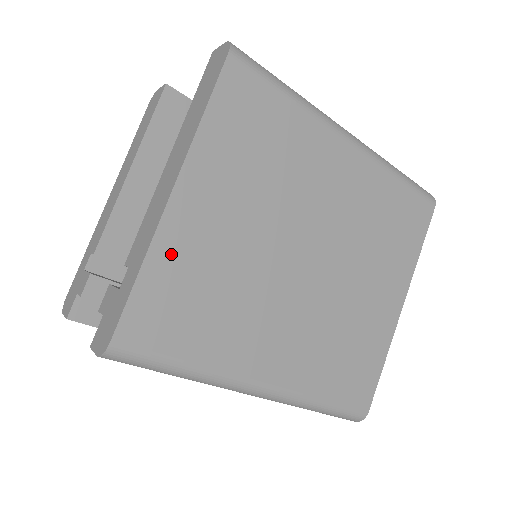
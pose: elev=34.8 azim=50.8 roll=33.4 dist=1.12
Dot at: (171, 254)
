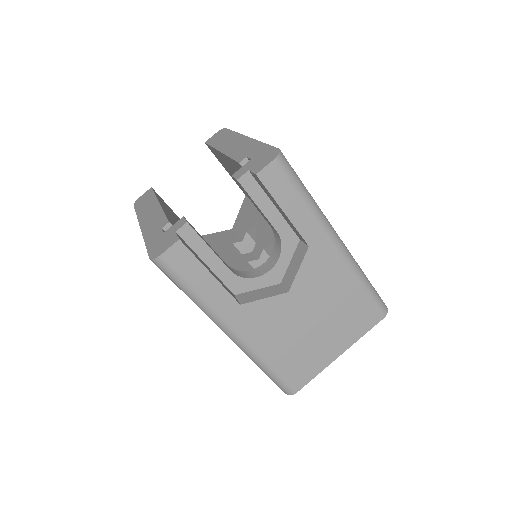
Dot at: occluded
